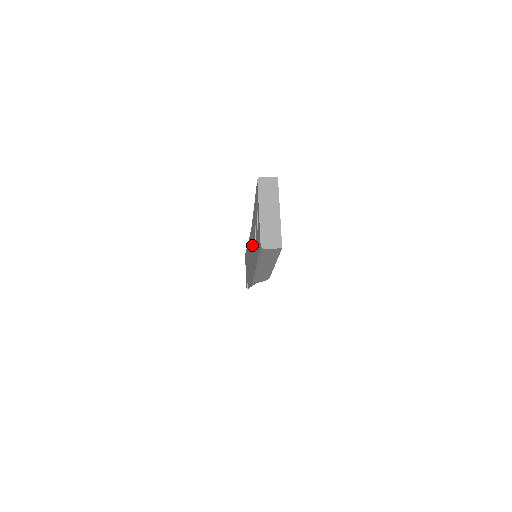
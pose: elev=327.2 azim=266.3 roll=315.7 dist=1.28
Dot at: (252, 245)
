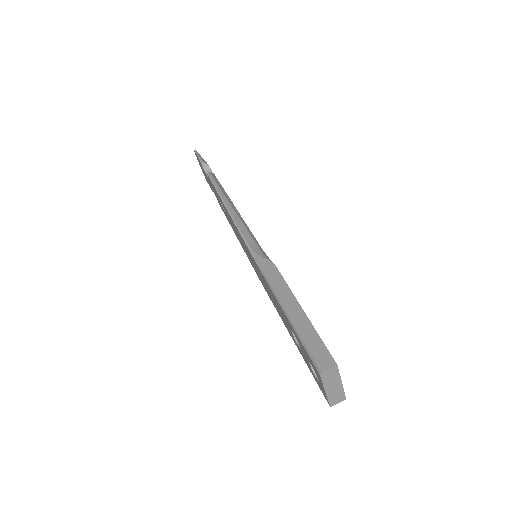
Dot at: (269, 291)
